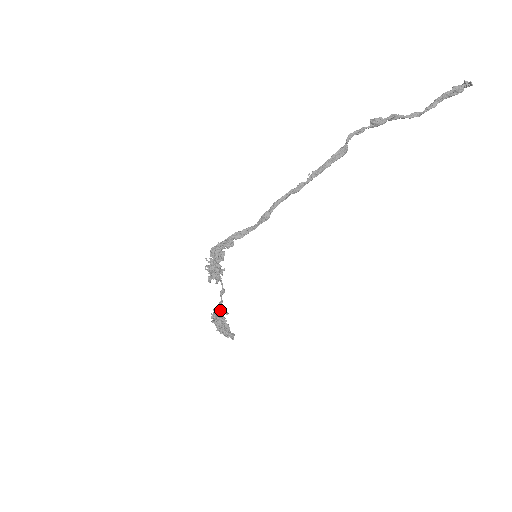
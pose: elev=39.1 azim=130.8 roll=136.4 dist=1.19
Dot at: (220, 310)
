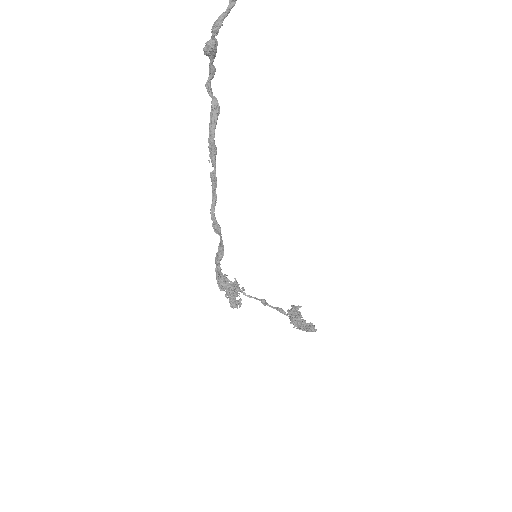
Dot at: occluded
